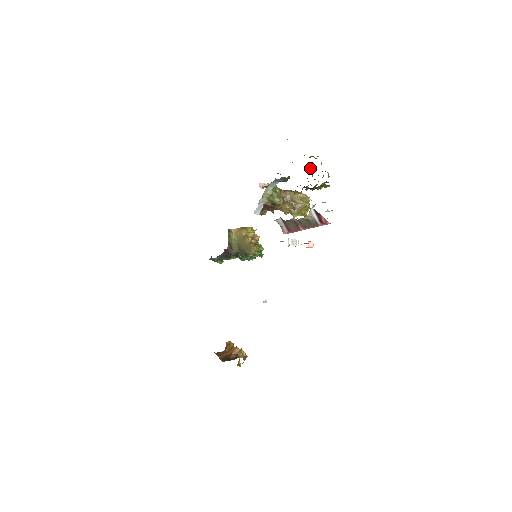
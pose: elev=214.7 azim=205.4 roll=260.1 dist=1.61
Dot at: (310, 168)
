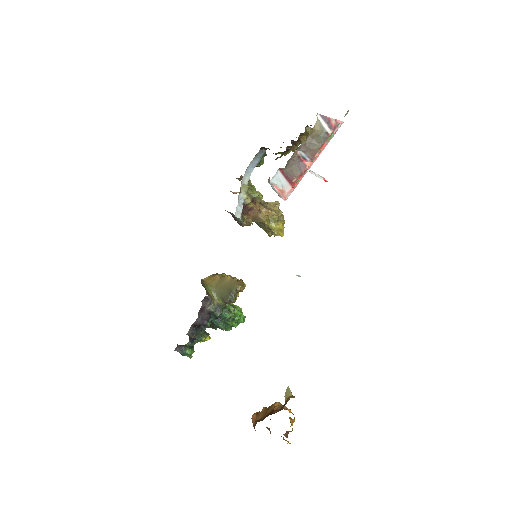
Dot at: occluded
